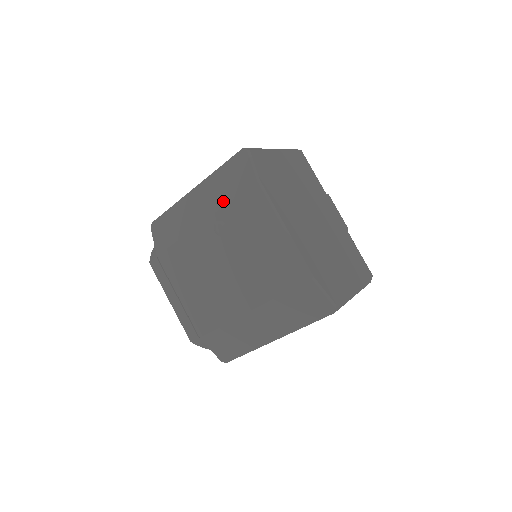
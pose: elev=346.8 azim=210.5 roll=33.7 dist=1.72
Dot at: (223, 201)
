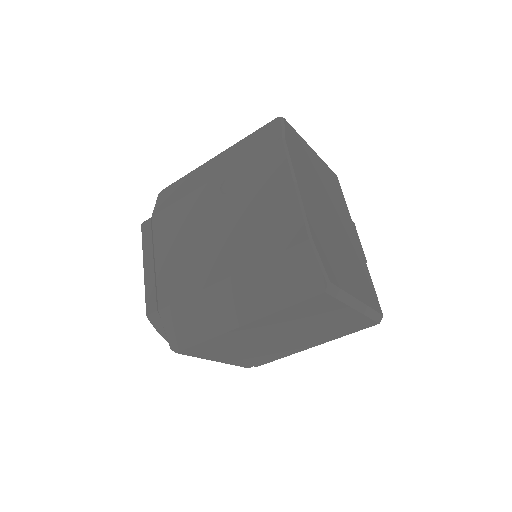
Dot at: (240, 159)
